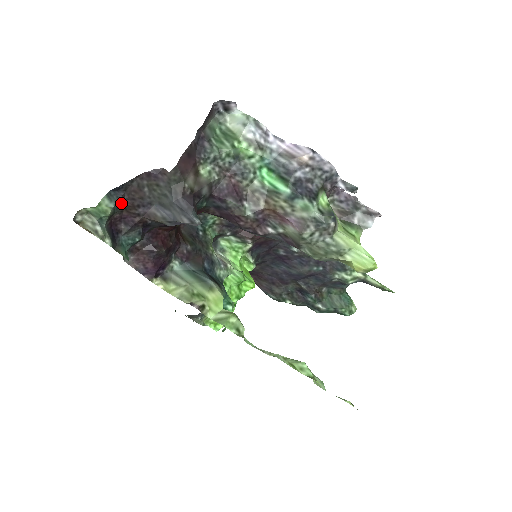
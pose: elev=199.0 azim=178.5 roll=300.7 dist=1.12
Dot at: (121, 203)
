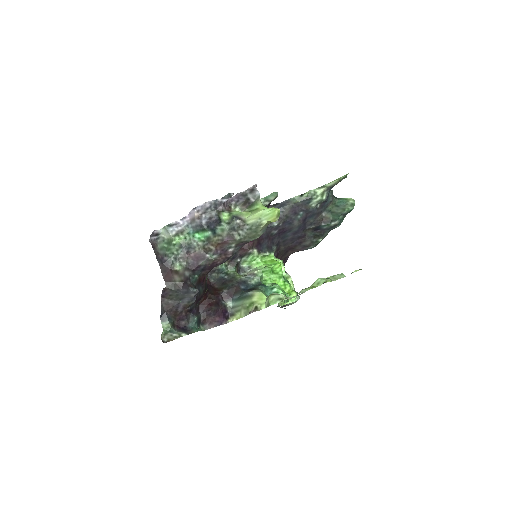
Dot at: (170, 317)
